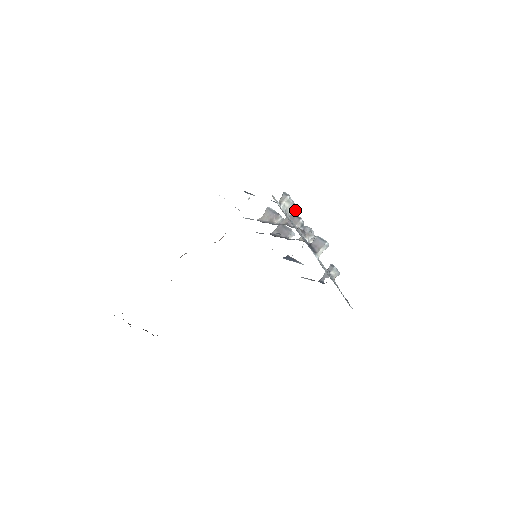
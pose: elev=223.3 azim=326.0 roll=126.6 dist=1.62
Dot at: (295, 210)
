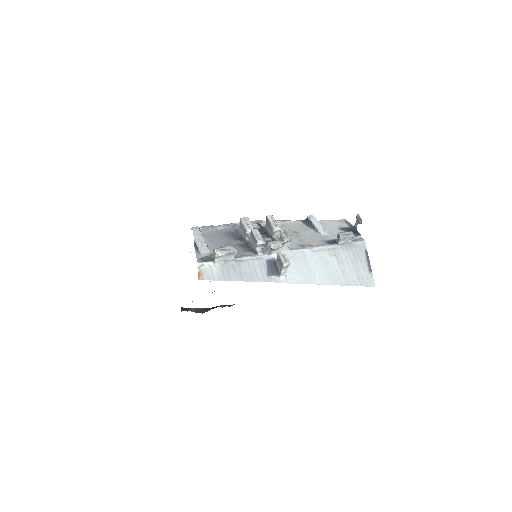
Dot at: (235, 254)
